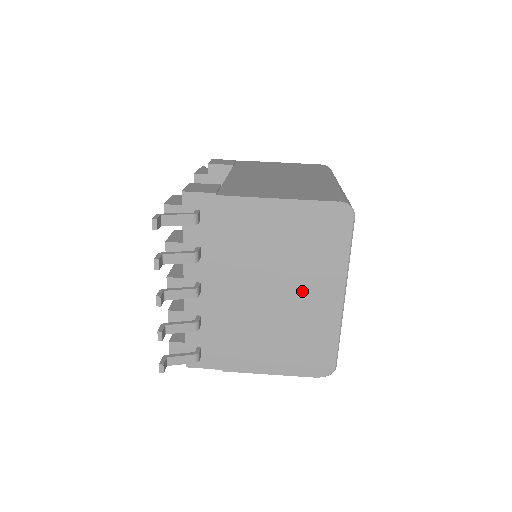
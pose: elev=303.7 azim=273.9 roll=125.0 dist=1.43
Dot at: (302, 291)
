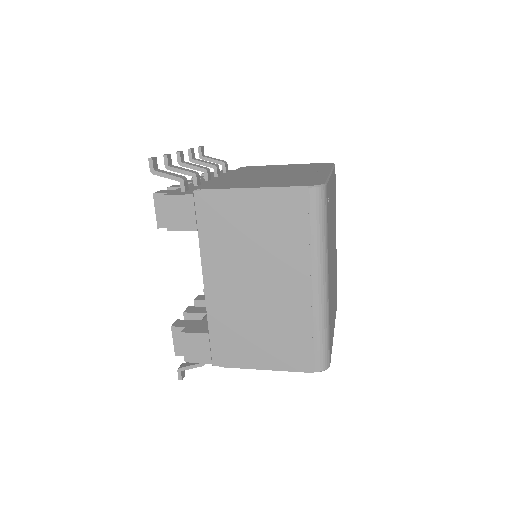
Dot at: (294, 173)
